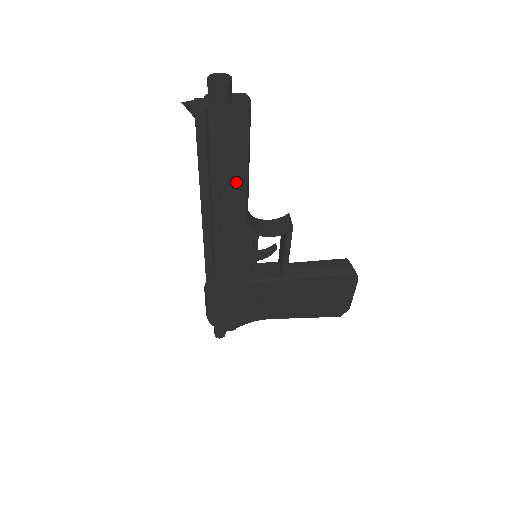
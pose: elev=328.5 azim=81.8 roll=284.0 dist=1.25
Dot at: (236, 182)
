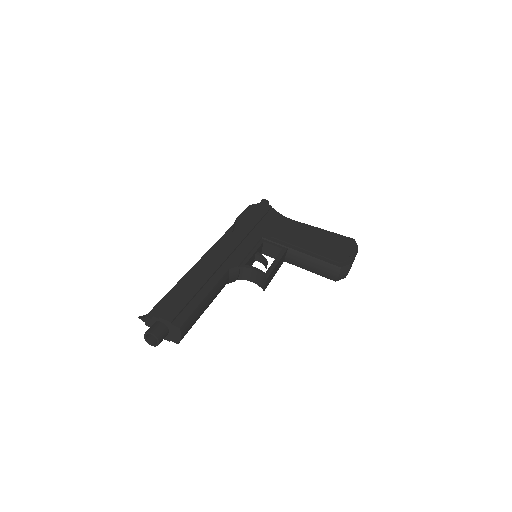
Dot at: occluded
